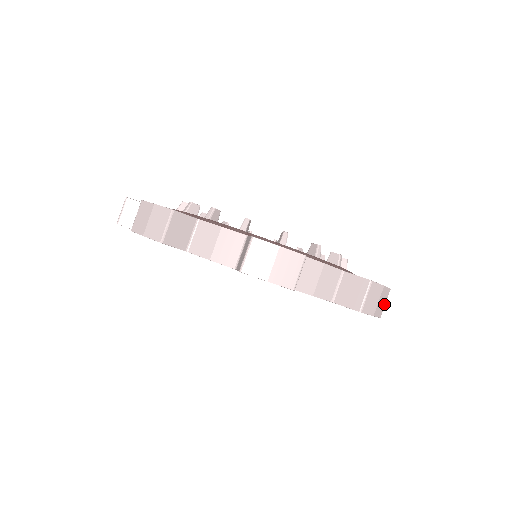
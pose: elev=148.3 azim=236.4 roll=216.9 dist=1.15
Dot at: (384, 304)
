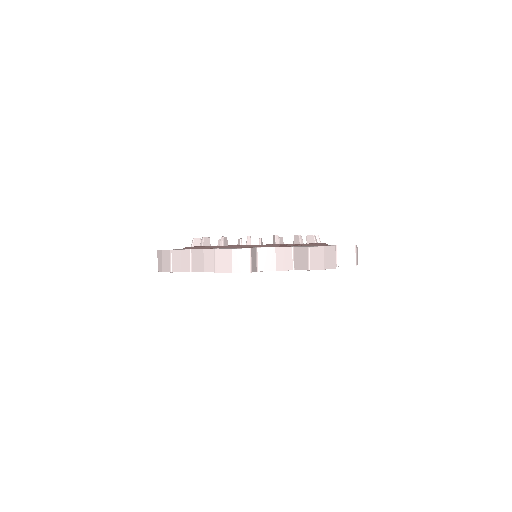
Dot at: occluded
